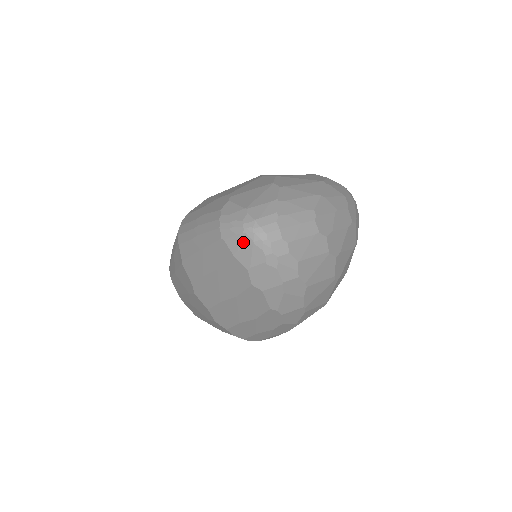
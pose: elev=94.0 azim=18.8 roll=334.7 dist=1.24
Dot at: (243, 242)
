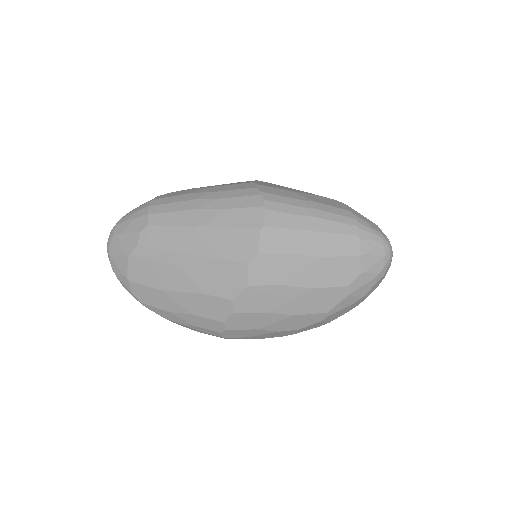
Dot at: (377, 250)
